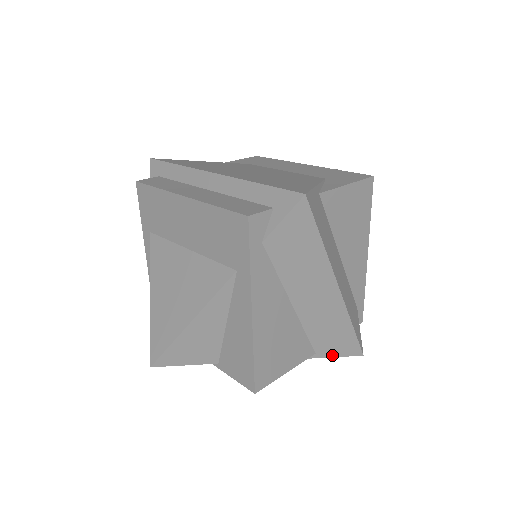
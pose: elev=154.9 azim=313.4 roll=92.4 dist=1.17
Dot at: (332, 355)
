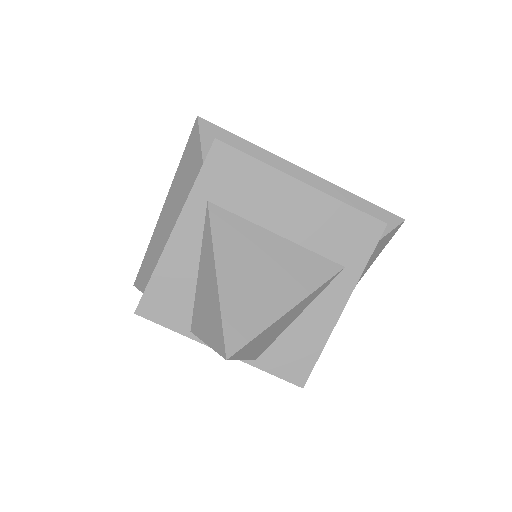
Dot at: occluded
